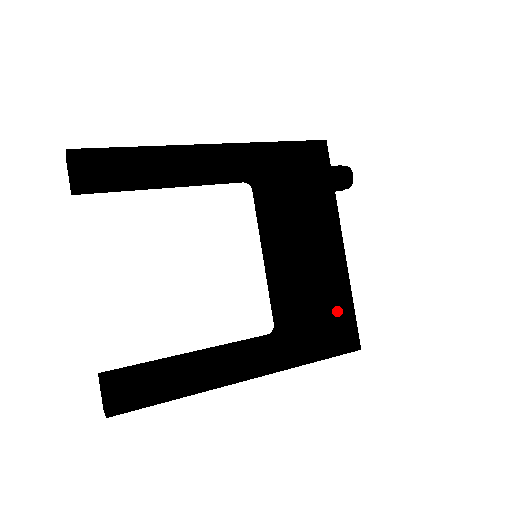
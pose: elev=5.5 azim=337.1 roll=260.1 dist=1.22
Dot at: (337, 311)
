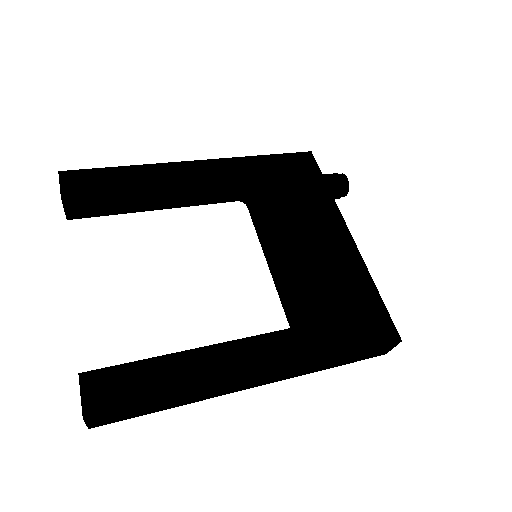
Dot at: (359, 299)
